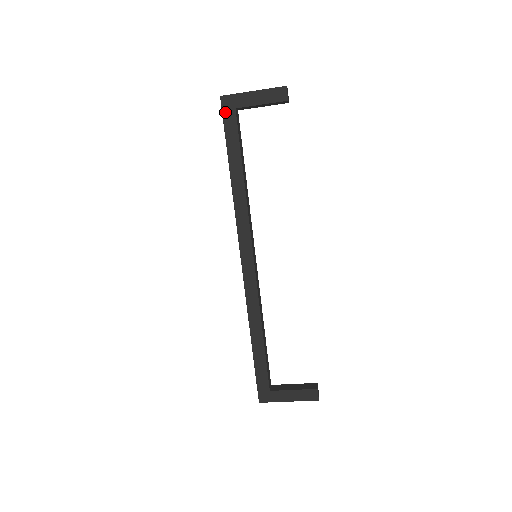
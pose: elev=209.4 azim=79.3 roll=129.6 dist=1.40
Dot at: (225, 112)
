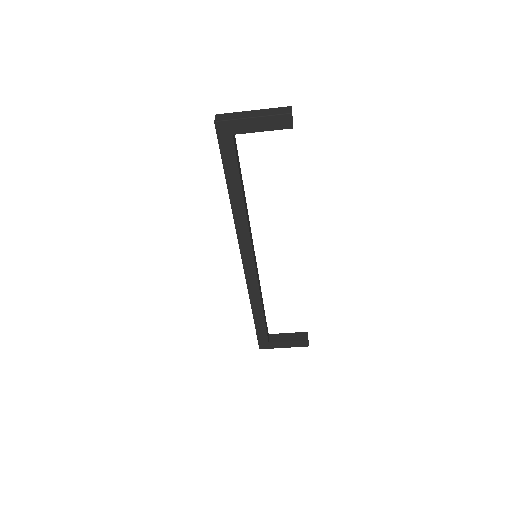
Dot at: (221, 138)
